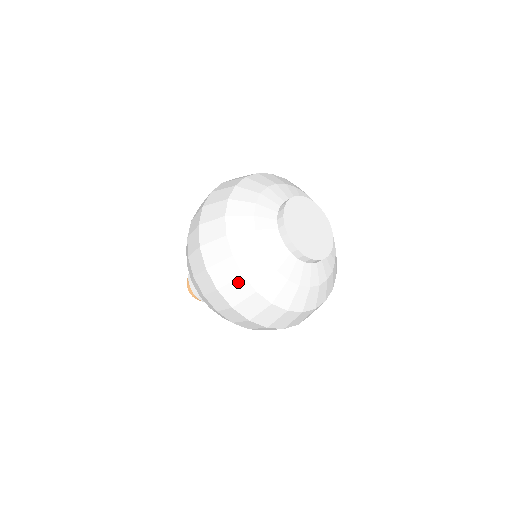
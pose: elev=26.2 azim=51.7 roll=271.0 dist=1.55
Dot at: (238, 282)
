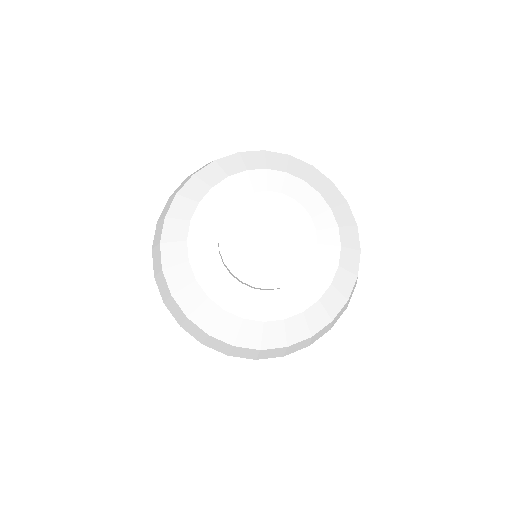
Dot at: (189, 323)
